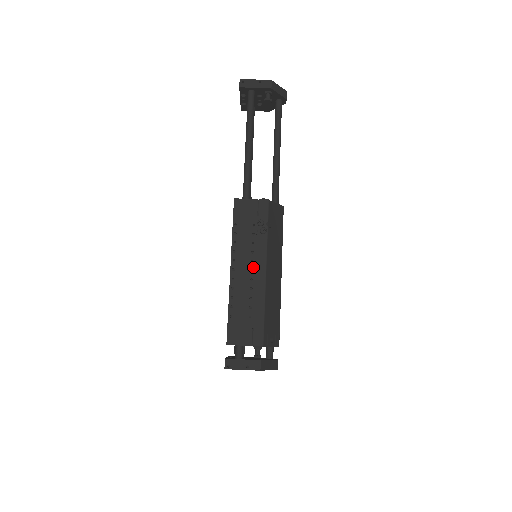
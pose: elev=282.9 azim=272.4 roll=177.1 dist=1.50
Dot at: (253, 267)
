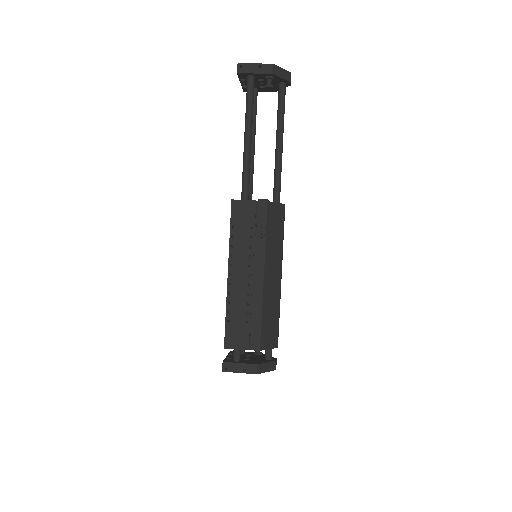
Dot at: (250, 272)
